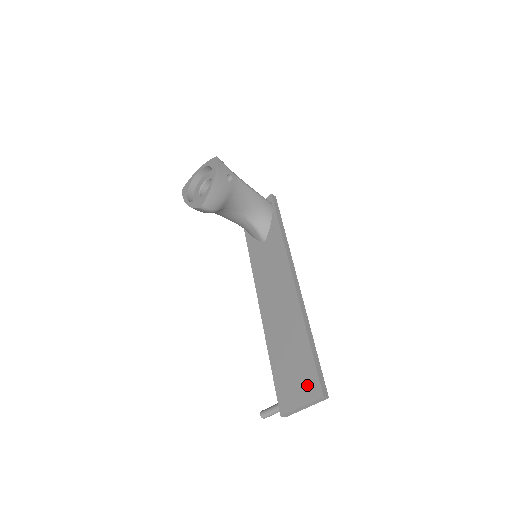
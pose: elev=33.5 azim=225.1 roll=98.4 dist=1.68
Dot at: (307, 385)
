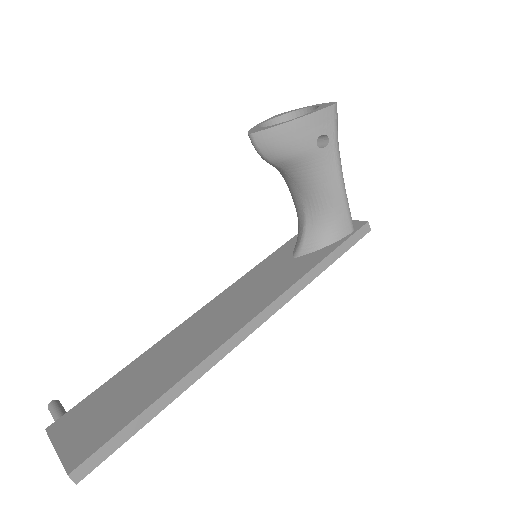
Dot at: (87, 438)
